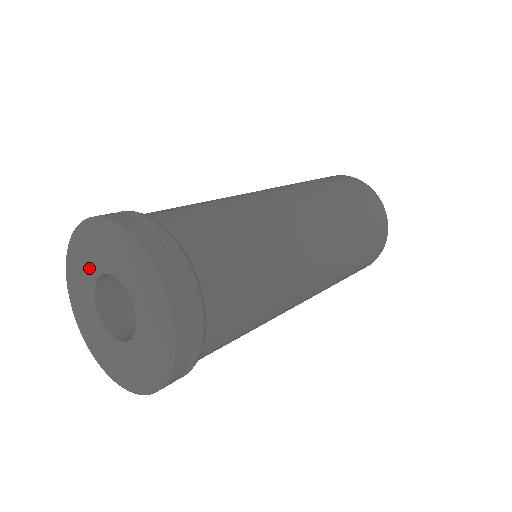
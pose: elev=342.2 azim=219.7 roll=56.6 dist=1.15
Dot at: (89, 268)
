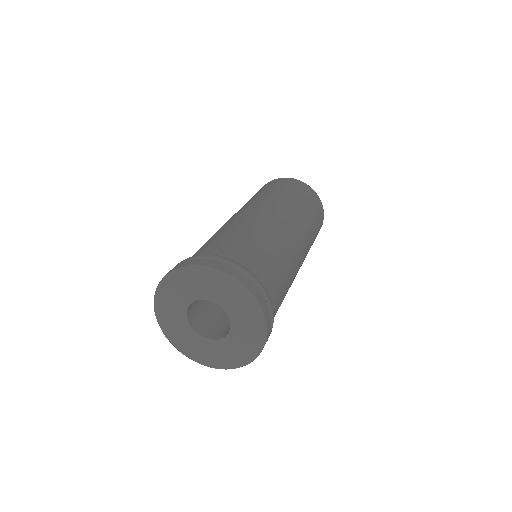
Dot at: (178, 319)
